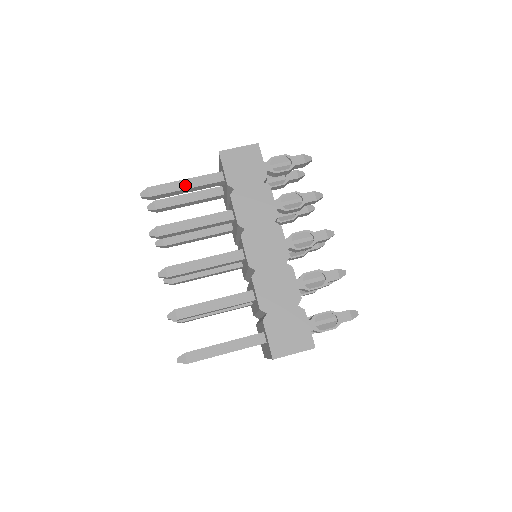
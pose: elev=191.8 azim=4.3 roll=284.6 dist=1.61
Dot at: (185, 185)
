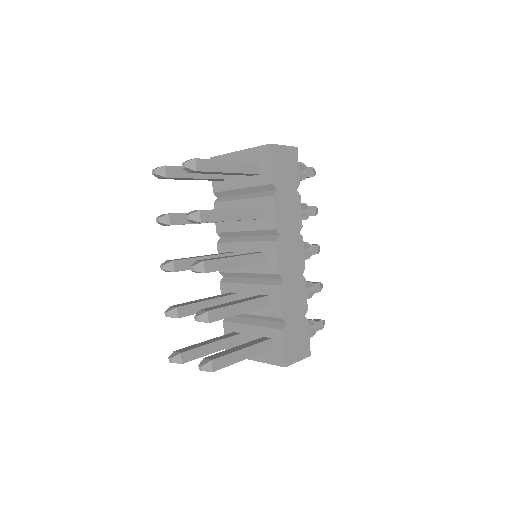
Dot at: (229, 168)
